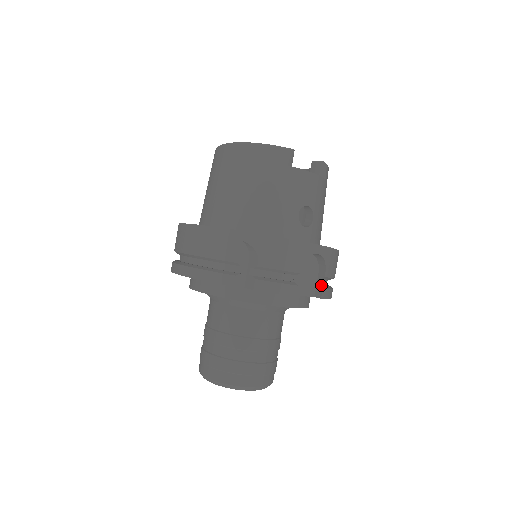
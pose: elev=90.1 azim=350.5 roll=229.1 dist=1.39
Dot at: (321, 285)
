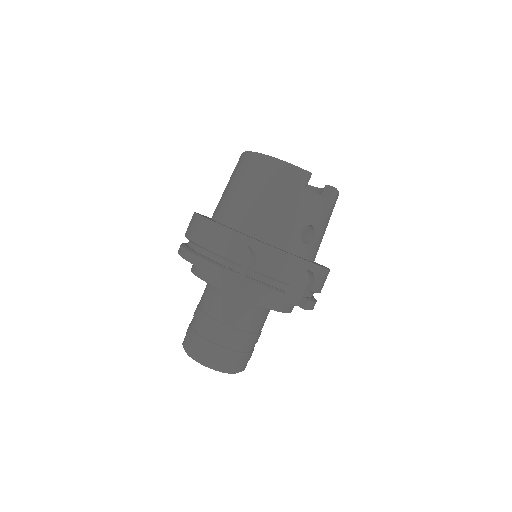
Dot at: (307, 297)
